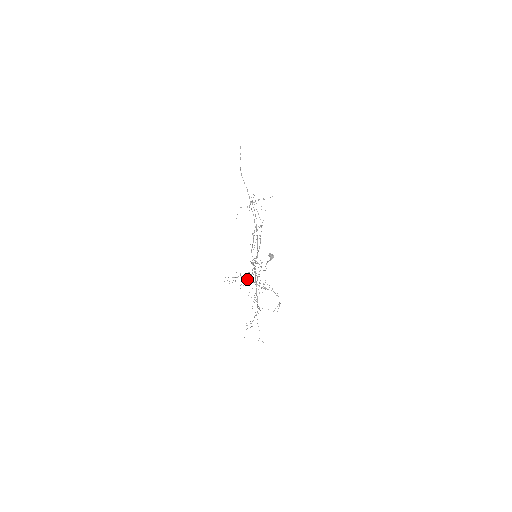
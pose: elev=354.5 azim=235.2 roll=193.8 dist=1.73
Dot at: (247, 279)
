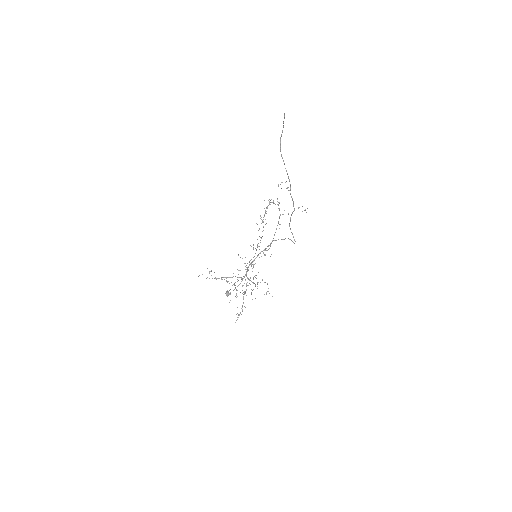
Dot at: (227, 277)
